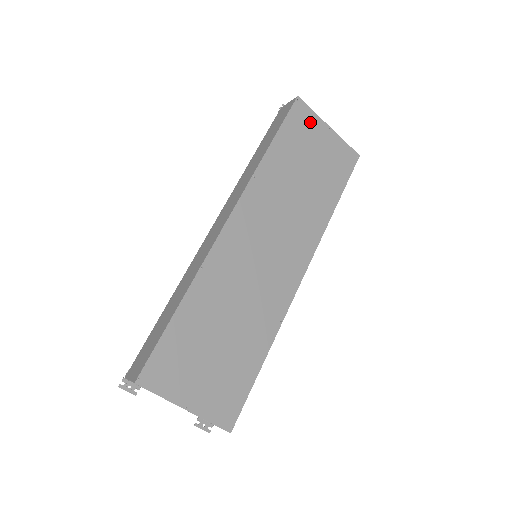
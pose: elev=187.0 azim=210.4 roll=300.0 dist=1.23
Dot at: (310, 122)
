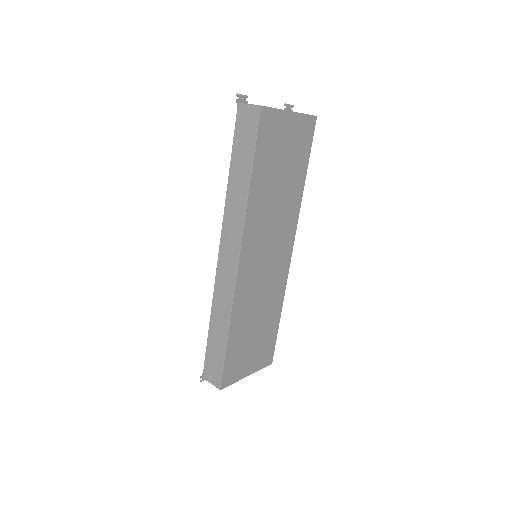
Dot at: (276, 123)
